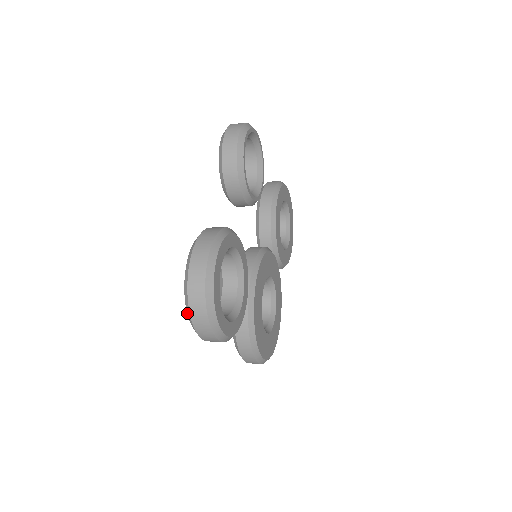
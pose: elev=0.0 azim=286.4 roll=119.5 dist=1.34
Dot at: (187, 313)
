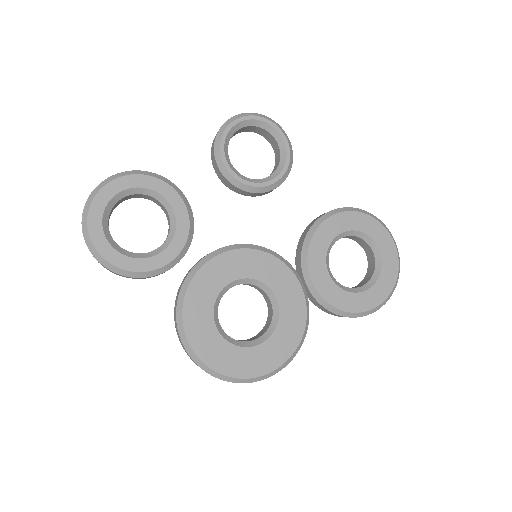
Dot at: occluded
